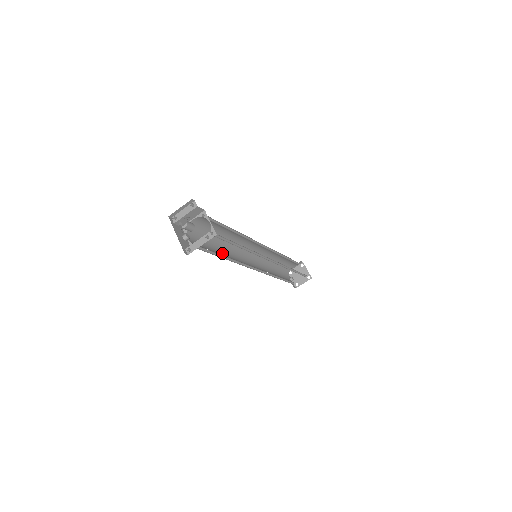
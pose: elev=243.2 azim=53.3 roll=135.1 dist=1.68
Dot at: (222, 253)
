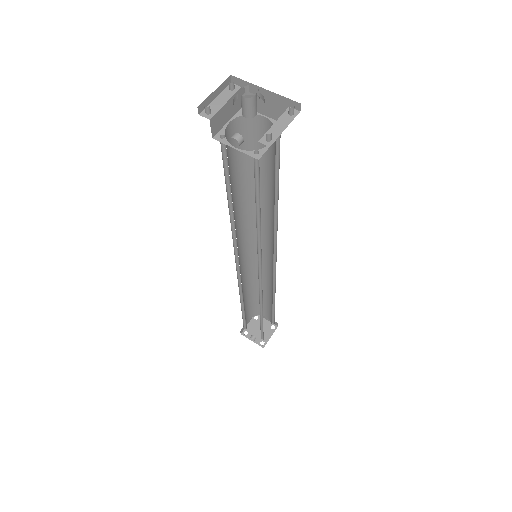
Dot at: occluded
